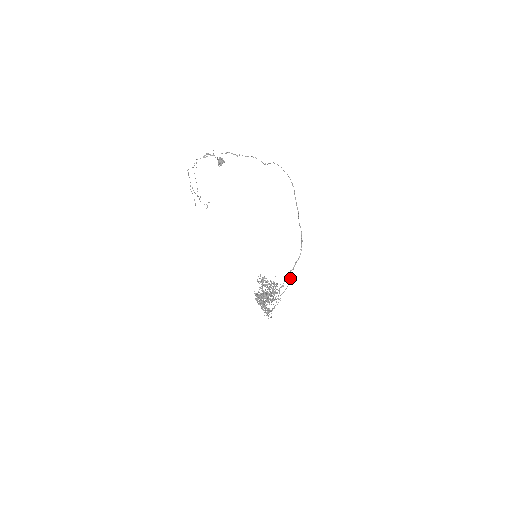
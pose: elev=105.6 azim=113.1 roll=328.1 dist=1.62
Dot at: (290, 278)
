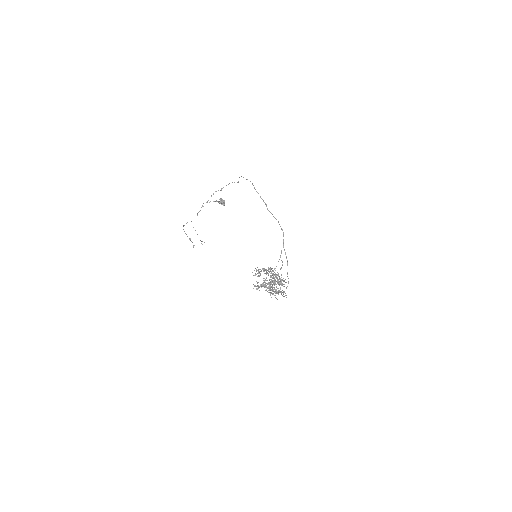
Dot at: (286, 257)
